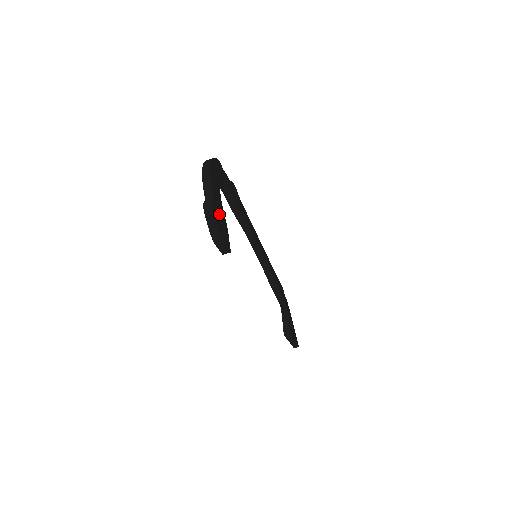
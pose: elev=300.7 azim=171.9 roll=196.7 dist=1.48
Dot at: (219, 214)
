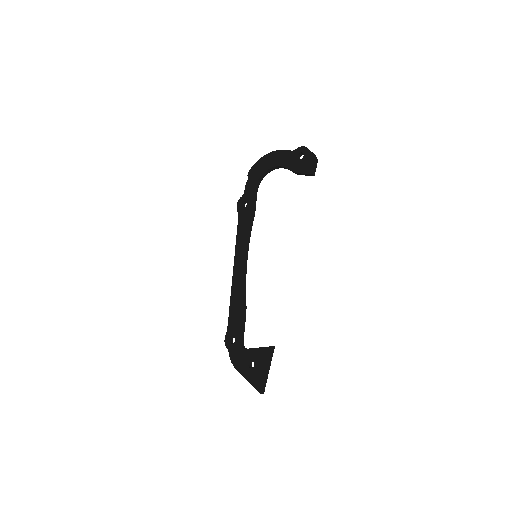
Dot at: occluded
